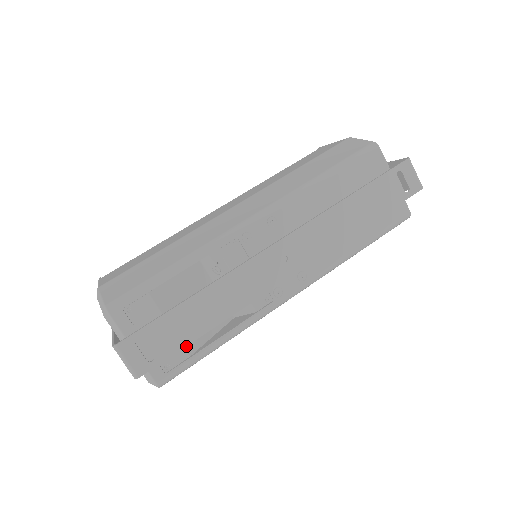
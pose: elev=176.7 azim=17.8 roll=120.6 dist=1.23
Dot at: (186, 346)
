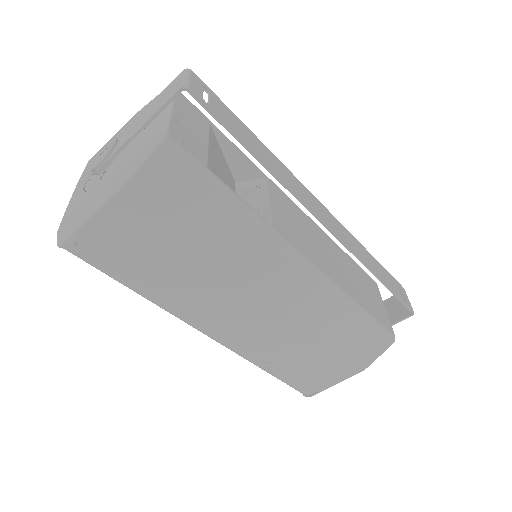
Dot at: (209, 163)
